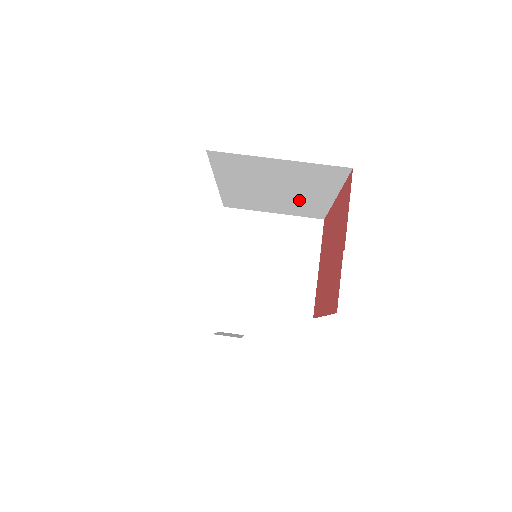
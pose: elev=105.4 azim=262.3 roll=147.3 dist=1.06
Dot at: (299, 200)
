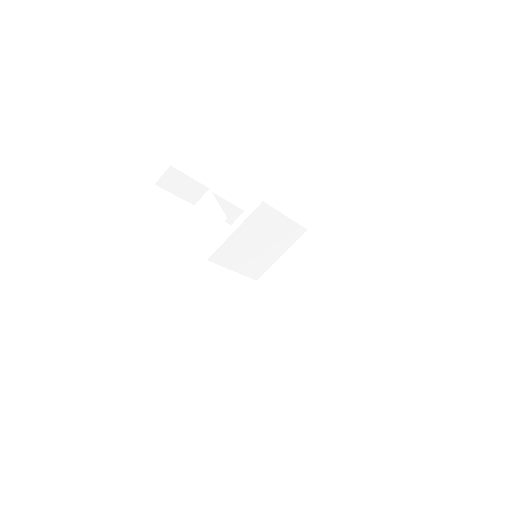
Dot at: occluded
